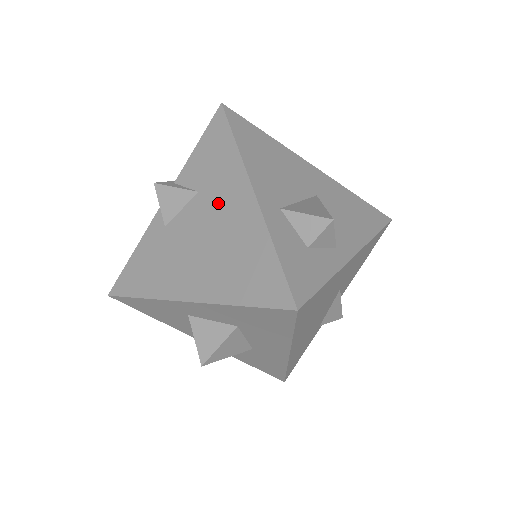
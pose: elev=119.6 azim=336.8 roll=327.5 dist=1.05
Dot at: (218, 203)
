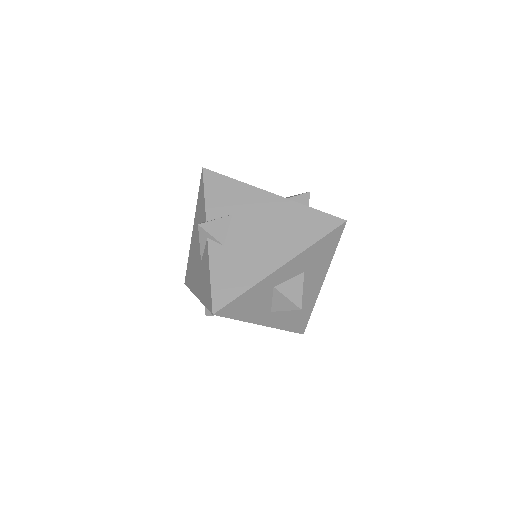
Dot at: (253, 211)
